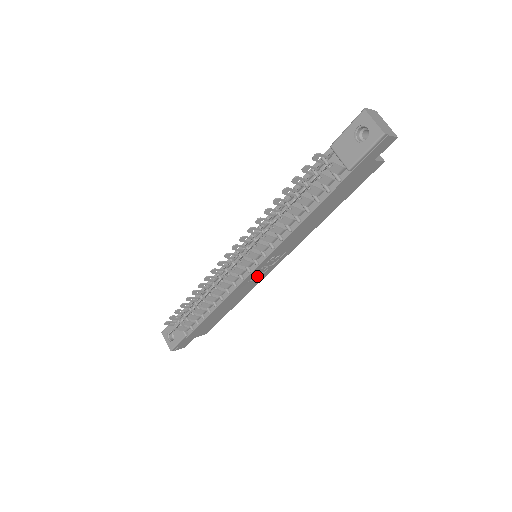
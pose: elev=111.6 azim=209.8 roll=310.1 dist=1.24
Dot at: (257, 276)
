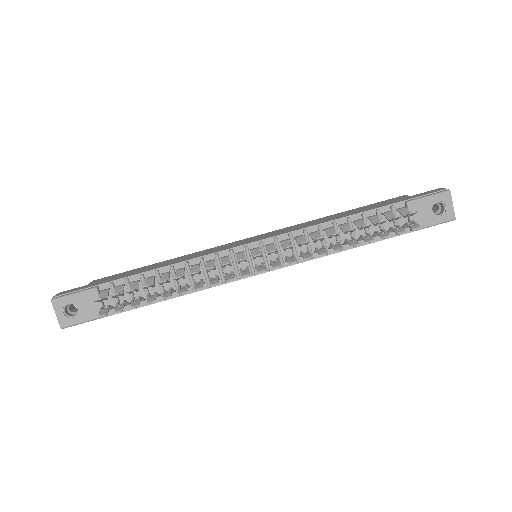
Dot at: occluded
